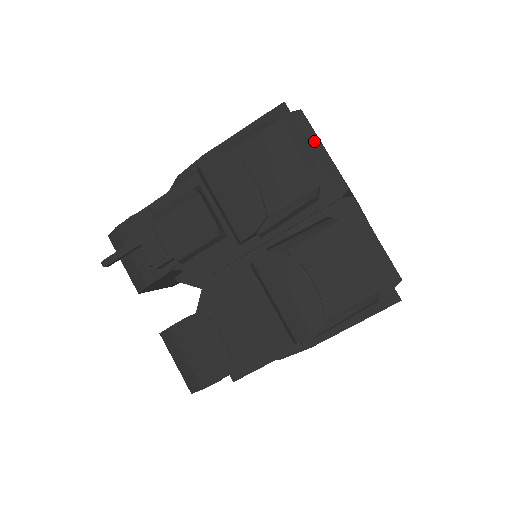
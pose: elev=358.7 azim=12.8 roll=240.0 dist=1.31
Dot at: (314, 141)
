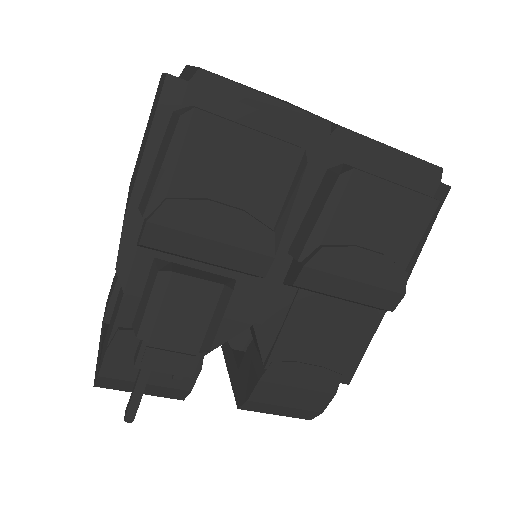
Dot at: (249, 97)
